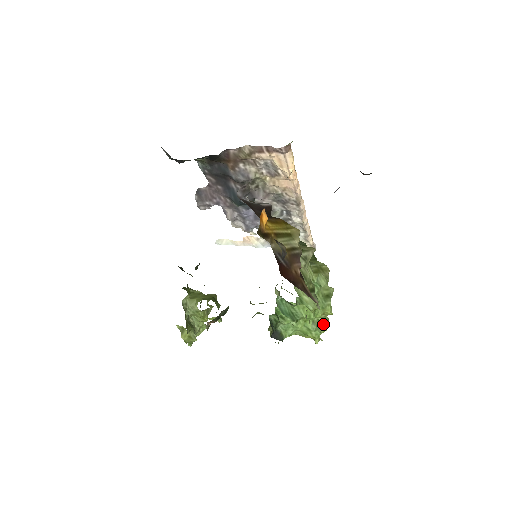
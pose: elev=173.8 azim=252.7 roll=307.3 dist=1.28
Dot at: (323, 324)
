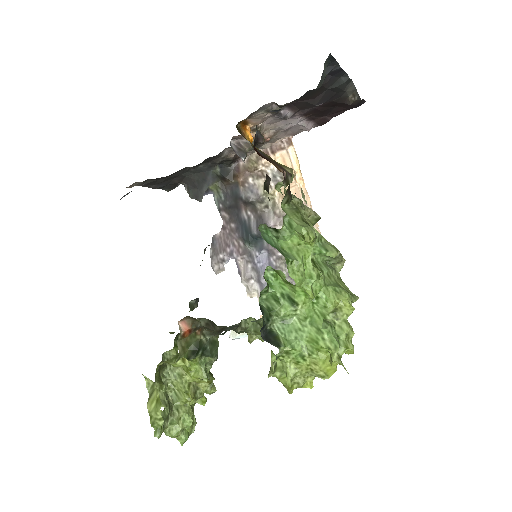
Dot at: (343, 332)
